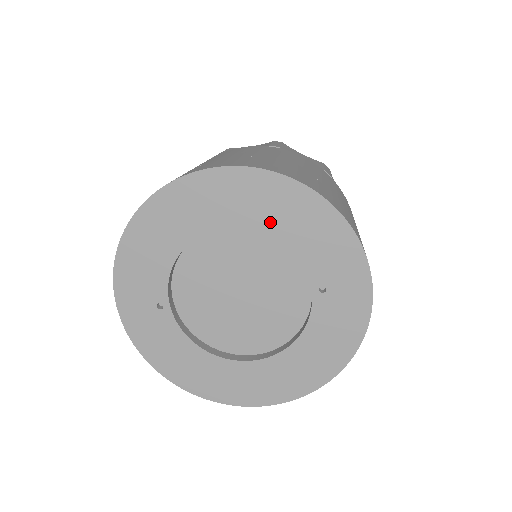
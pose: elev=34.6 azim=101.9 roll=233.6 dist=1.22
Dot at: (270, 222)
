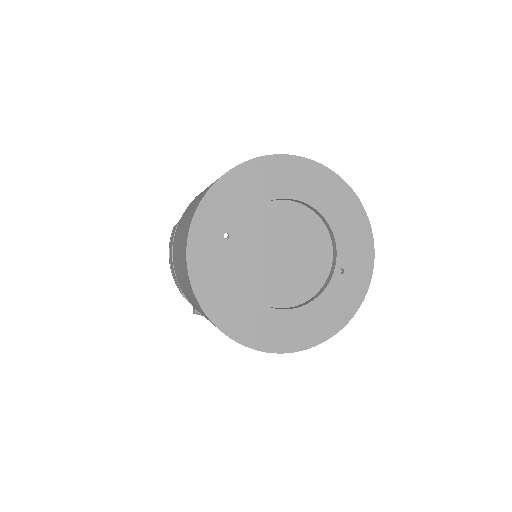
Dot at: (330, 211)
